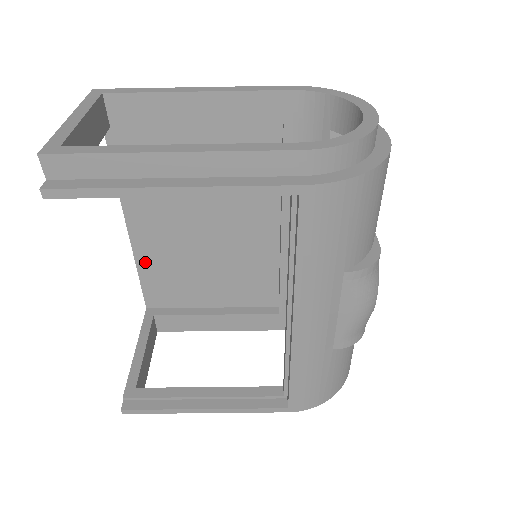
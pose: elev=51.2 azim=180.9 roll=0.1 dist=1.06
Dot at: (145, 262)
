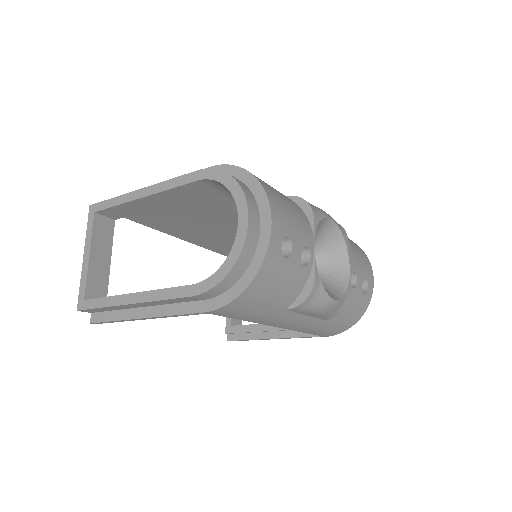
Dot at: (204, 244)
